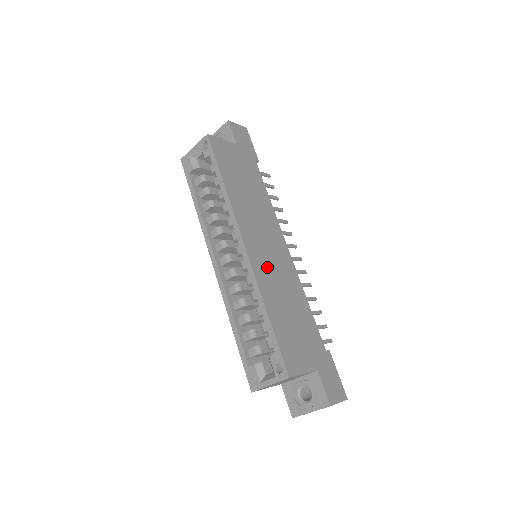
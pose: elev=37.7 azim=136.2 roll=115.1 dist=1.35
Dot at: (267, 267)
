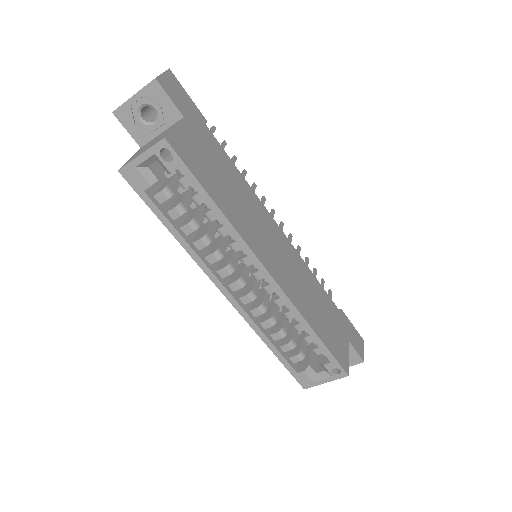
Dot at: (289, 278)
